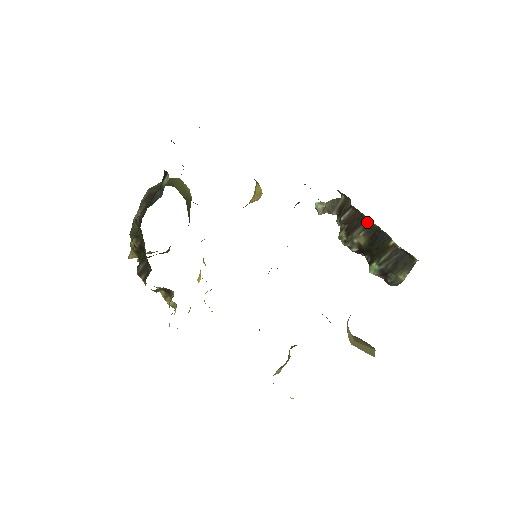
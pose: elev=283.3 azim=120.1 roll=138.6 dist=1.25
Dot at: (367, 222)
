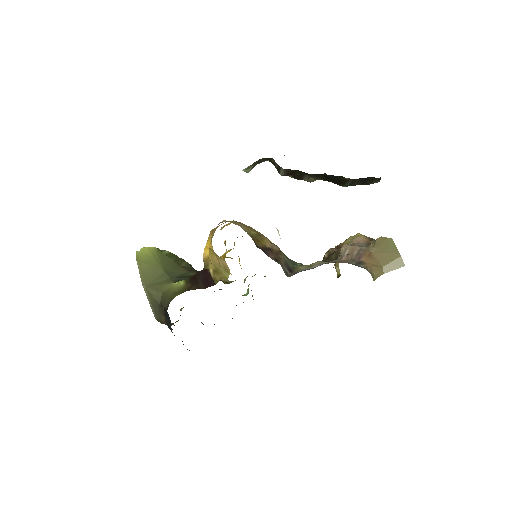
Dot at: (309, 175)
